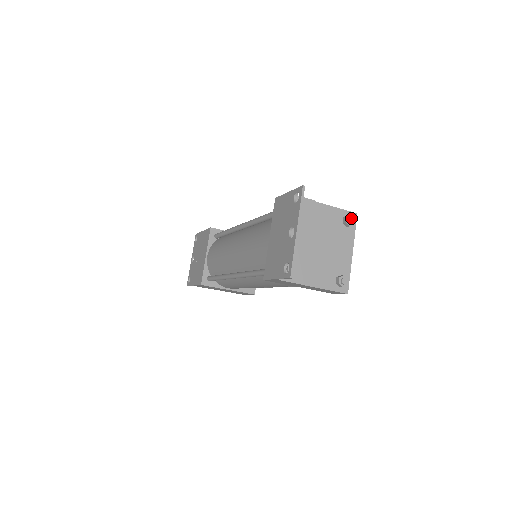
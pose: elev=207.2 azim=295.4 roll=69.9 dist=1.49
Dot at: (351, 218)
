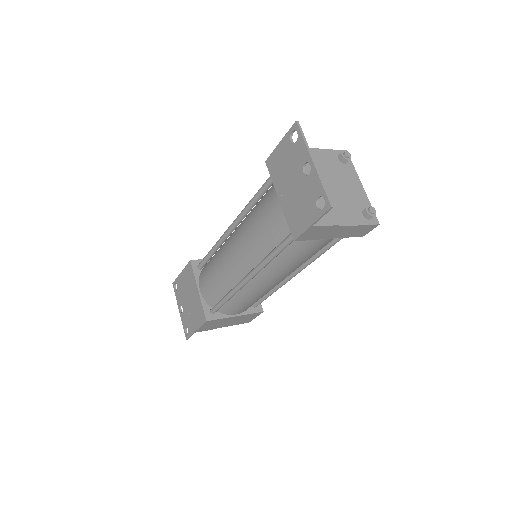
Dot at: (346, 152)
